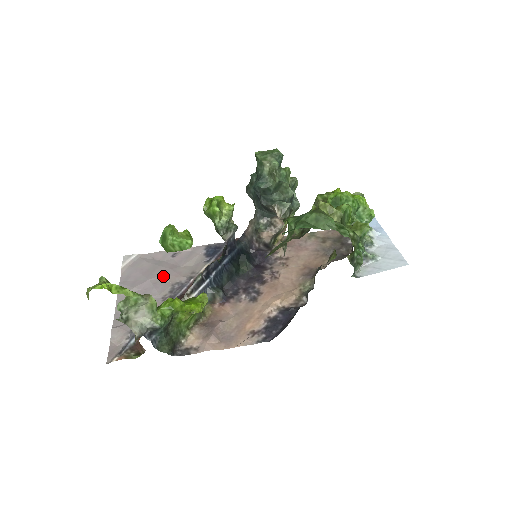
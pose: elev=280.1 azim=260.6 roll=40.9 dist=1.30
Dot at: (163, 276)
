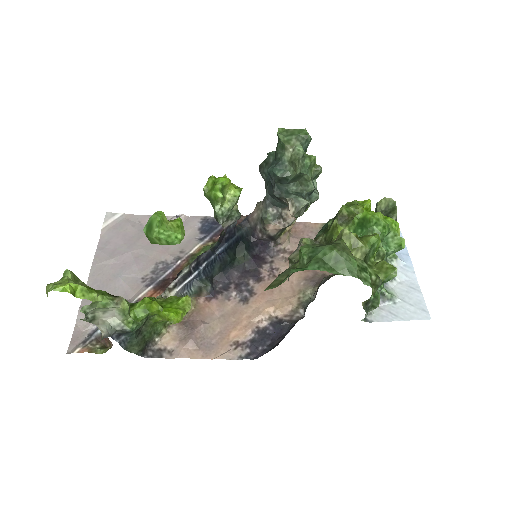
Dot at: (147, 250)
